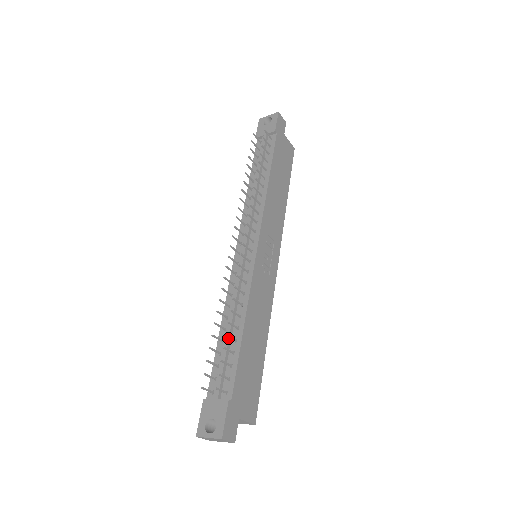
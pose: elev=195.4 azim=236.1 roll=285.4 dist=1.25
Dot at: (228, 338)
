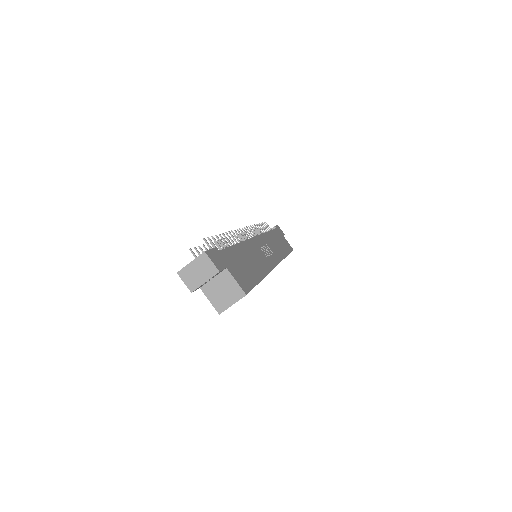
Dot at: occluded
